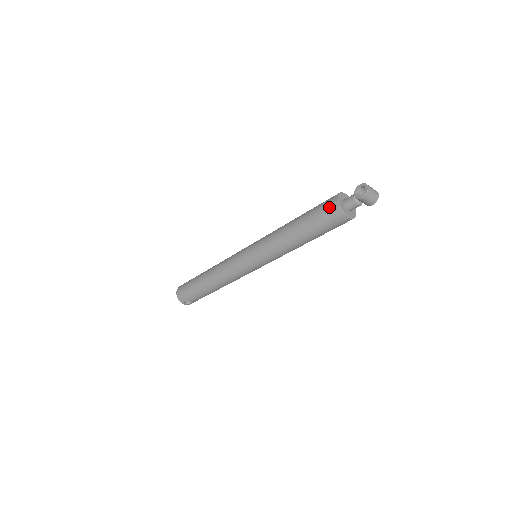
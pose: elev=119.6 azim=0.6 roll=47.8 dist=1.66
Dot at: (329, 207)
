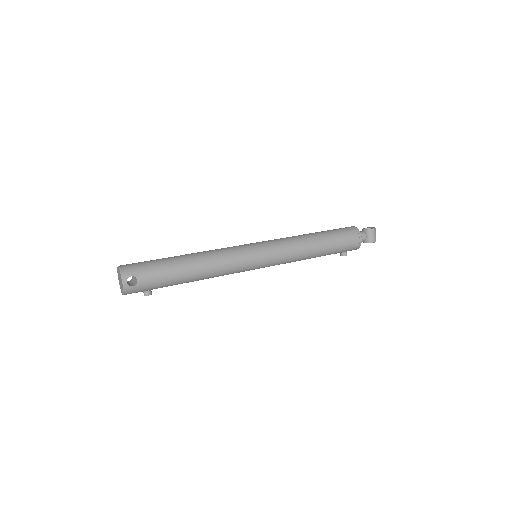
Dot at: (347, 227)
